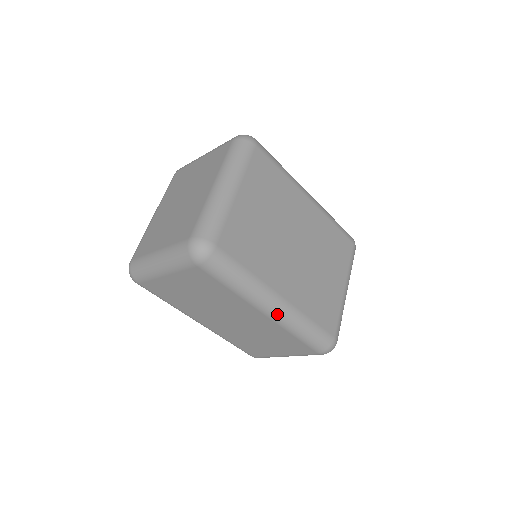
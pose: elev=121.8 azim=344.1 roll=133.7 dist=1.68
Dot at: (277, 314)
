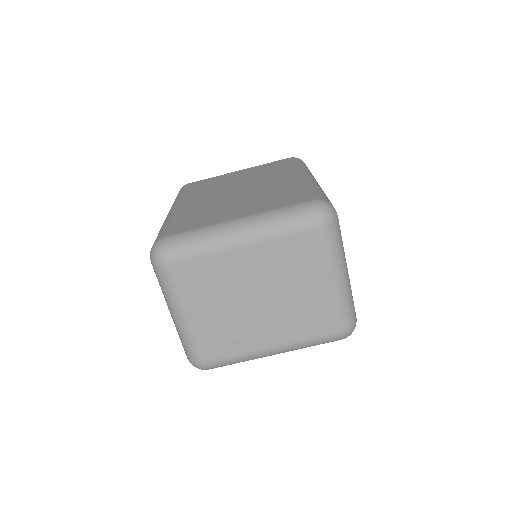
Dot at: occluded
